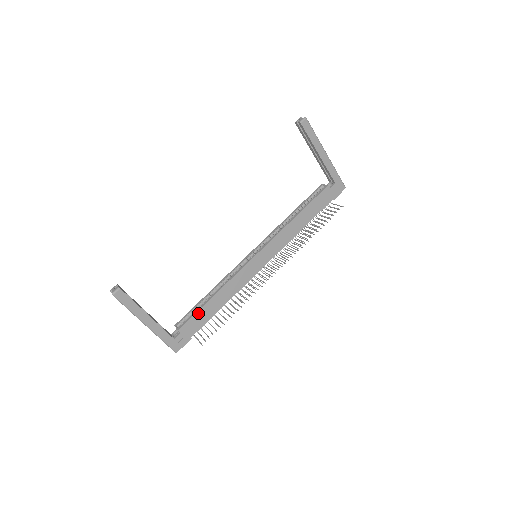
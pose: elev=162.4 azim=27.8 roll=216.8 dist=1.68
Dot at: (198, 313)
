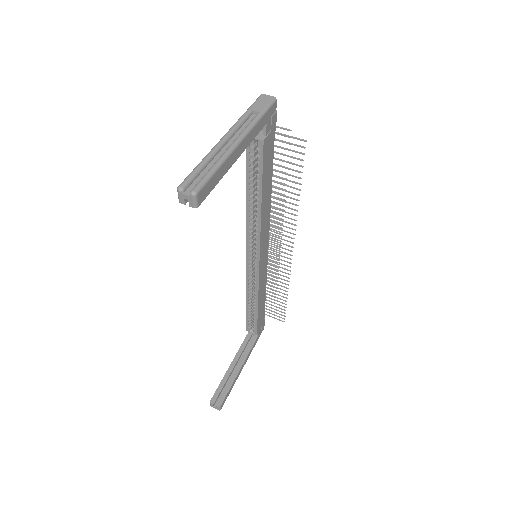
Dot at: (258, 319)
